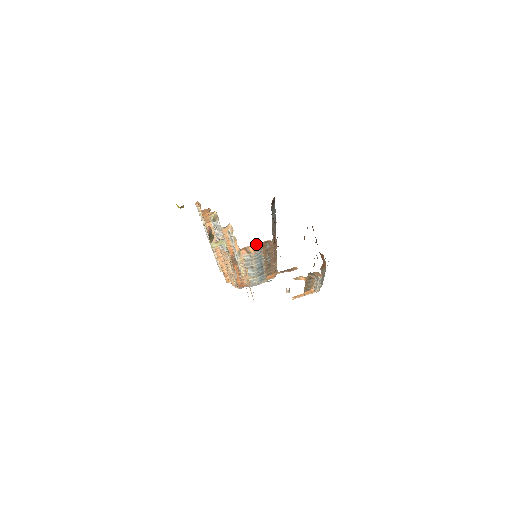
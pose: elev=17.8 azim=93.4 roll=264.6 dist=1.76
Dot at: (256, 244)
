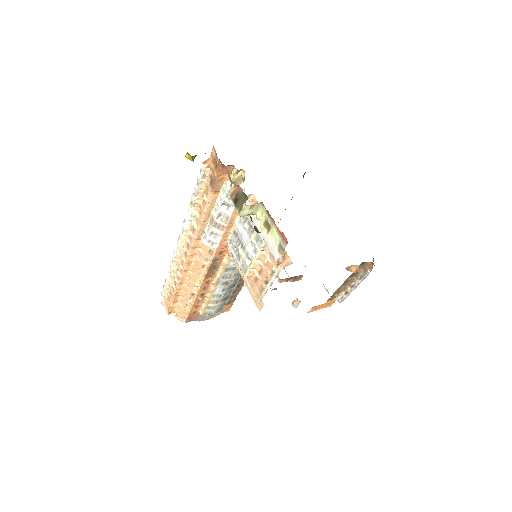
Dot at: occluded
